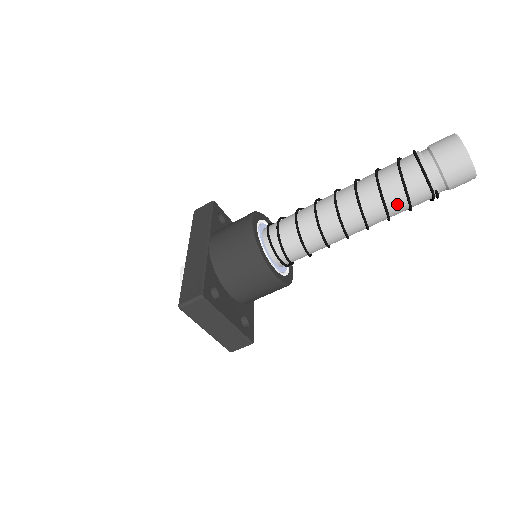
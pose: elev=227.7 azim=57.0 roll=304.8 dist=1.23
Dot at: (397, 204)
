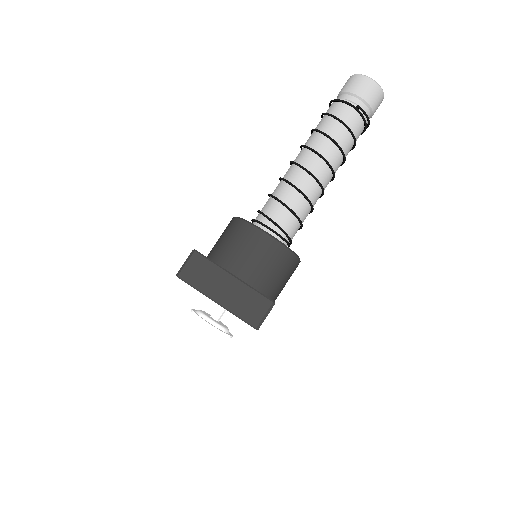
Dot at: (336, 131)
